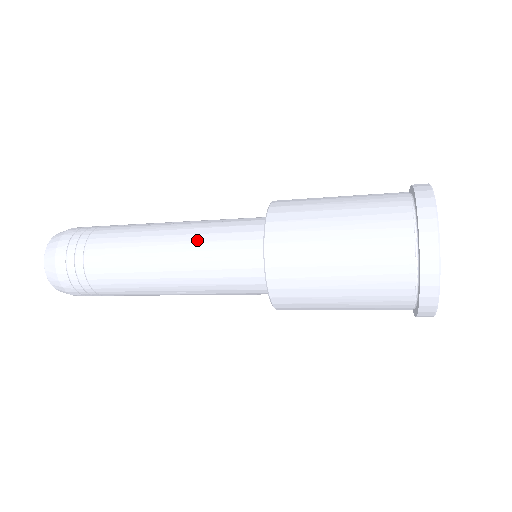
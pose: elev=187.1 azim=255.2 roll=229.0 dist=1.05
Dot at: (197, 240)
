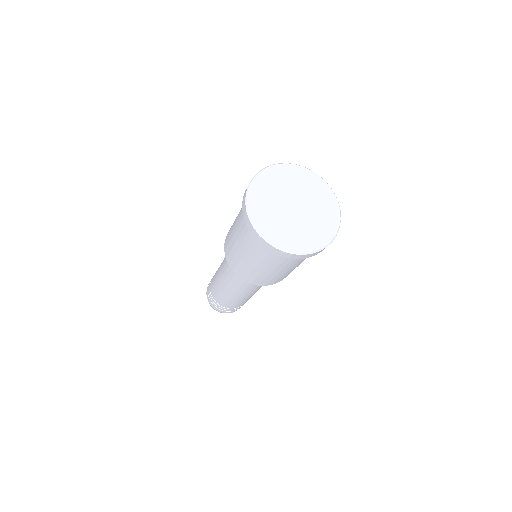
Dot at: occluded
